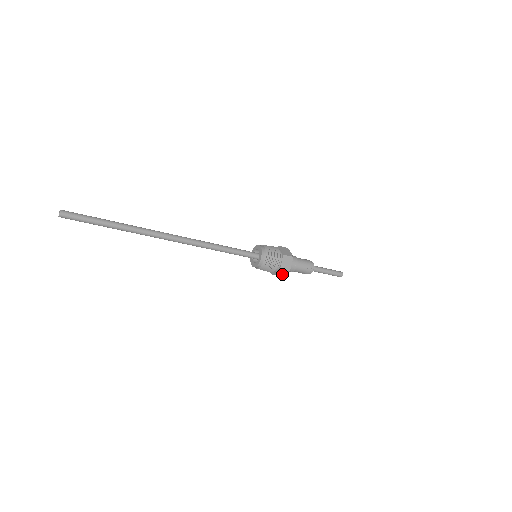
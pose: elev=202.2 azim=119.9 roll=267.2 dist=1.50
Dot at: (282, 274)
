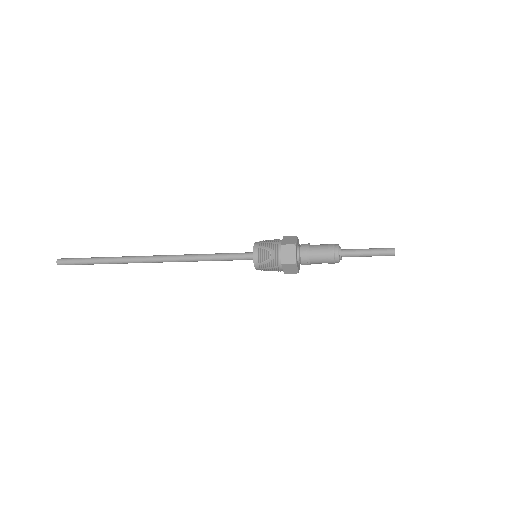
Dot at: (294, 270)
